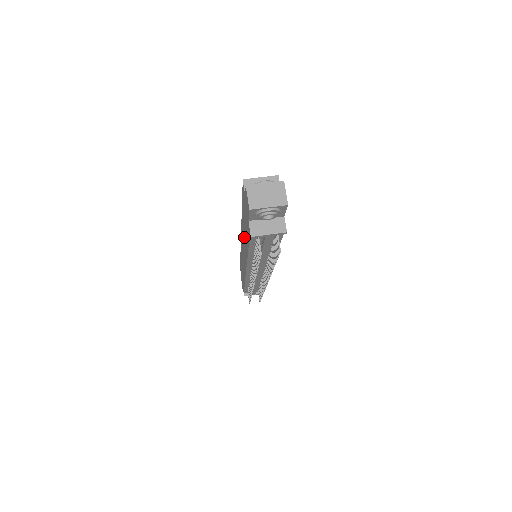
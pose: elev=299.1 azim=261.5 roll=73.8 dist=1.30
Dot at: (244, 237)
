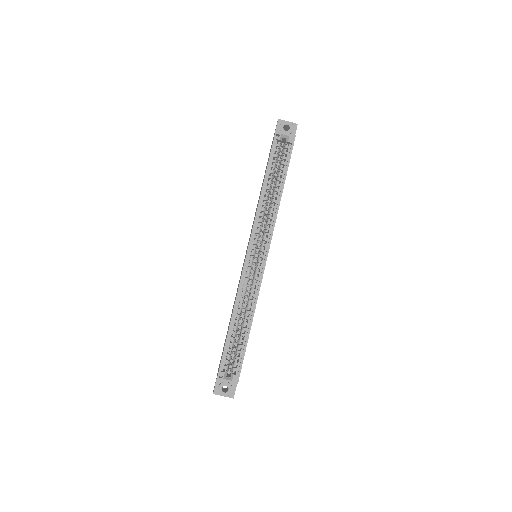
Dot at: occluded
